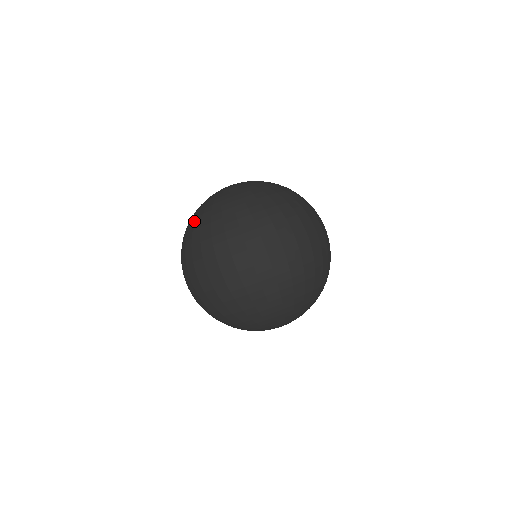
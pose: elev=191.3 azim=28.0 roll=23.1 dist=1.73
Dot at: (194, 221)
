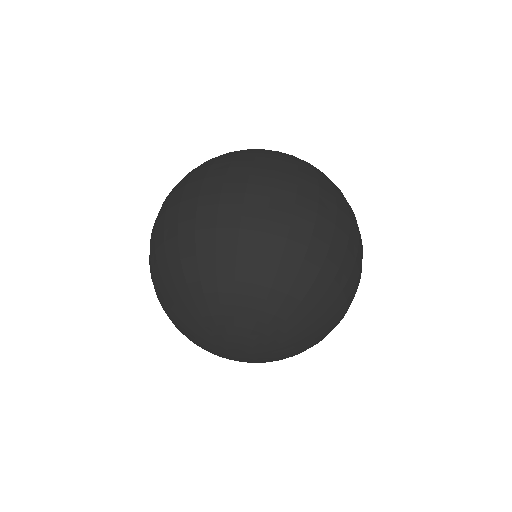
Dot at: occluded
